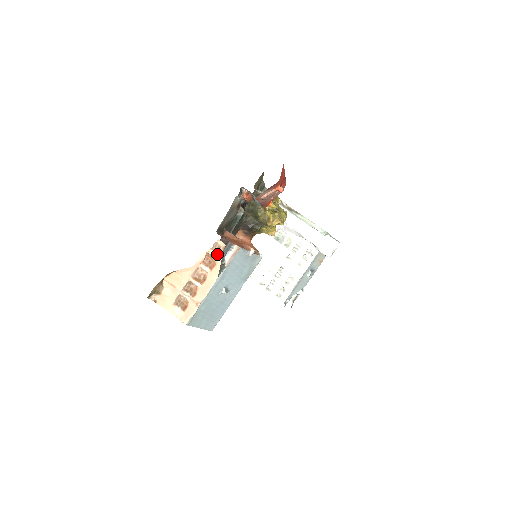
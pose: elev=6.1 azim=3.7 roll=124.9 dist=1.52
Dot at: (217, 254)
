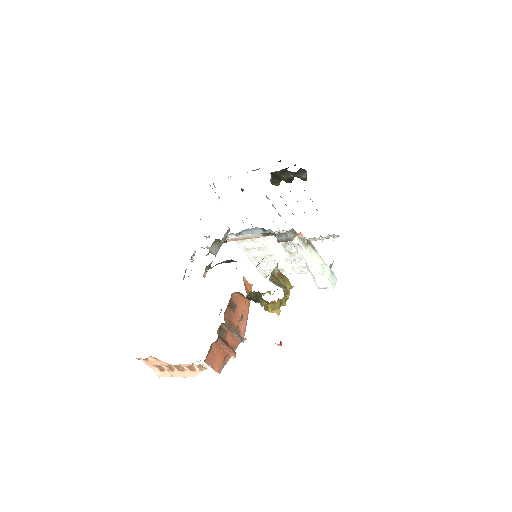
Dot at: (199, 369)
